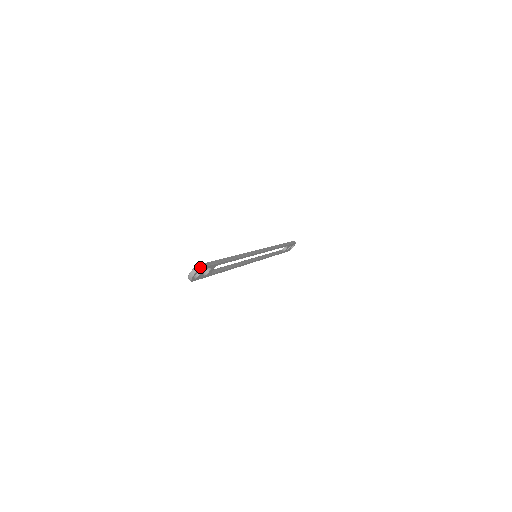
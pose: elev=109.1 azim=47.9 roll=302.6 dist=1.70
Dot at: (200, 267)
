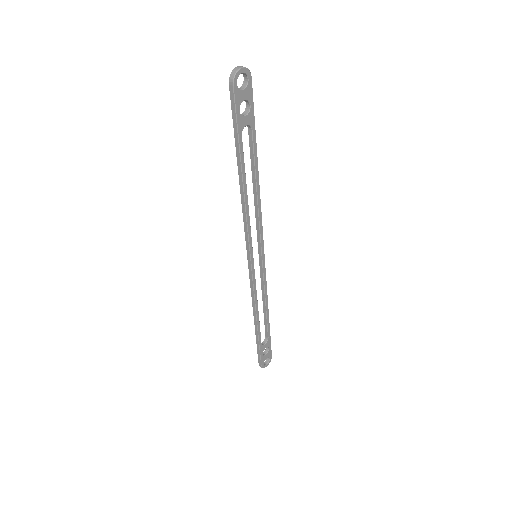
Dot at: (250, 72)
